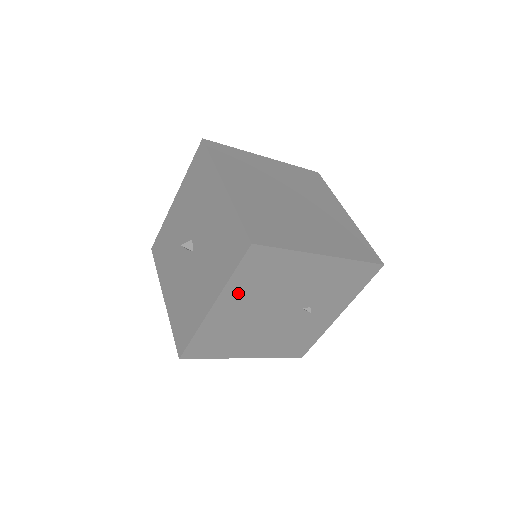
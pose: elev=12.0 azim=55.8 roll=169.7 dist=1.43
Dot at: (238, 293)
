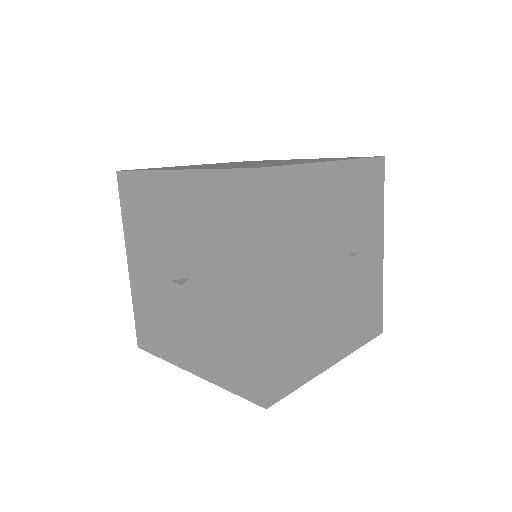
Dot at: (276, 258)
